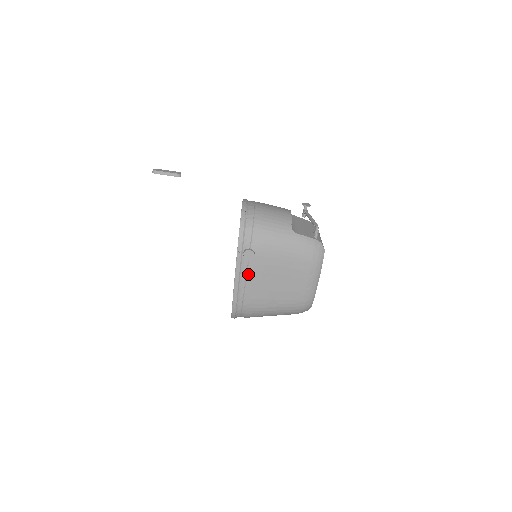
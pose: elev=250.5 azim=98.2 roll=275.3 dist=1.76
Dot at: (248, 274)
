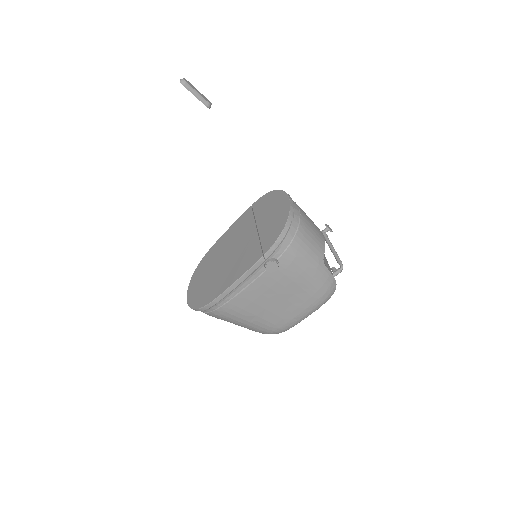
Dot at: (254, 282)
